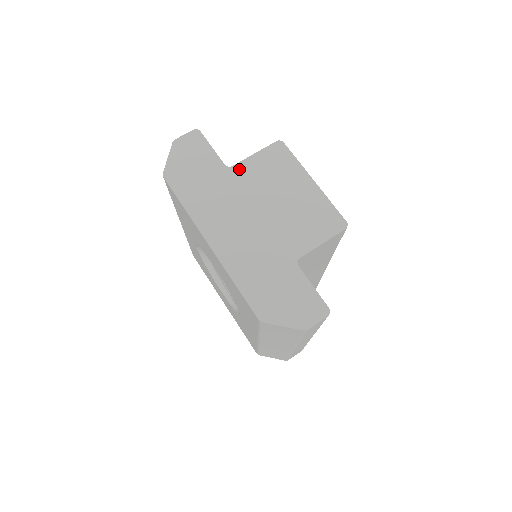
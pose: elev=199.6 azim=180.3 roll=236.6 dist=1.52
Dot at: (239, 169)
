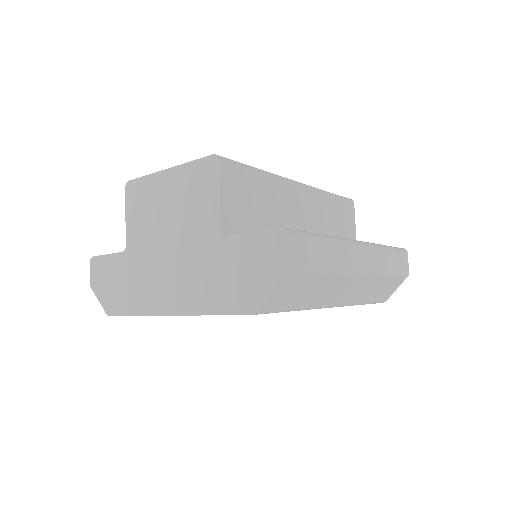
Dot at: (130, 241)
